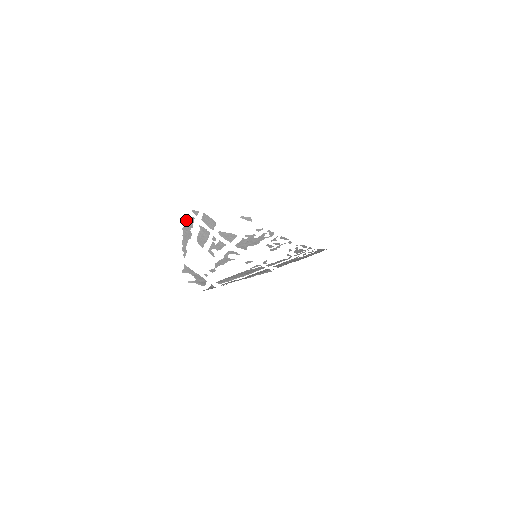
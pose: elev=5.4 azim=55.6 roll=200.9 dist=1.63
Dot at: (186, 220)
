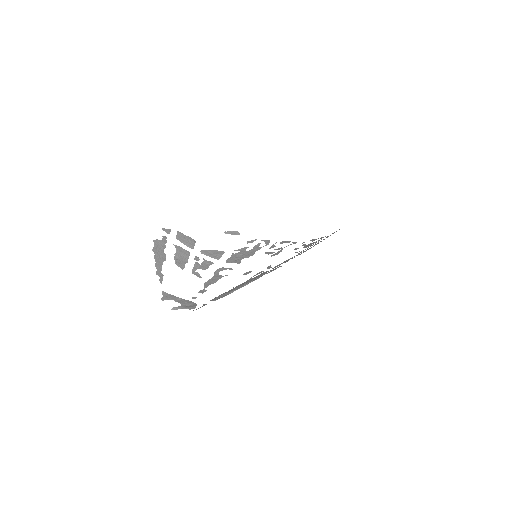
Dot at: (156, 240)
